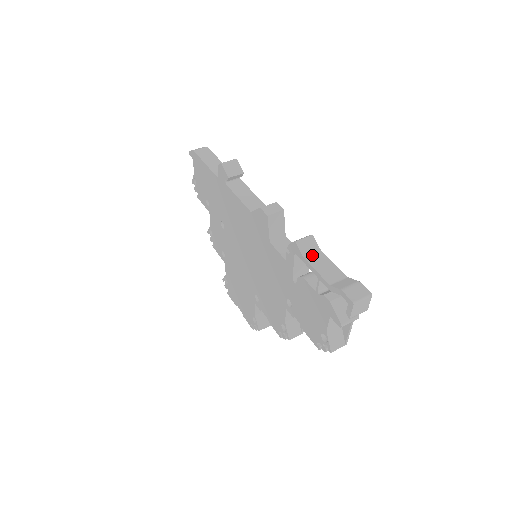
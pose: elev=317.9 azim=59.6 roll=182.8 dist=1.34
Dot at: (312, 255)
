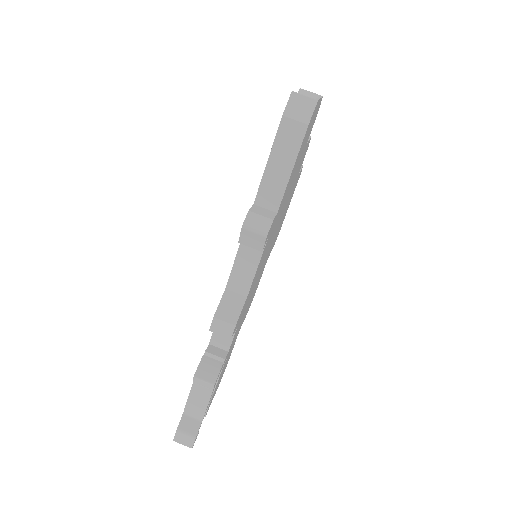
Dot at: (200, 388)
